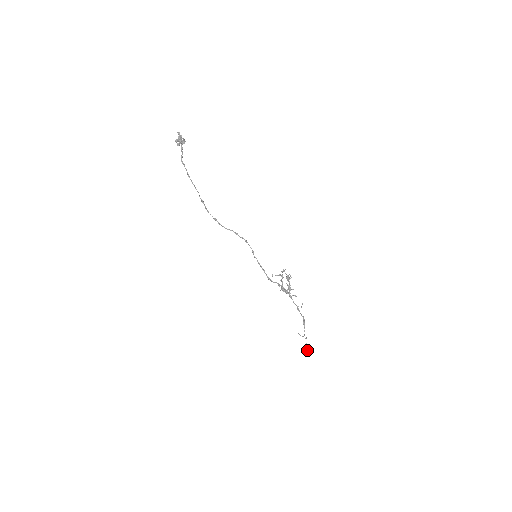
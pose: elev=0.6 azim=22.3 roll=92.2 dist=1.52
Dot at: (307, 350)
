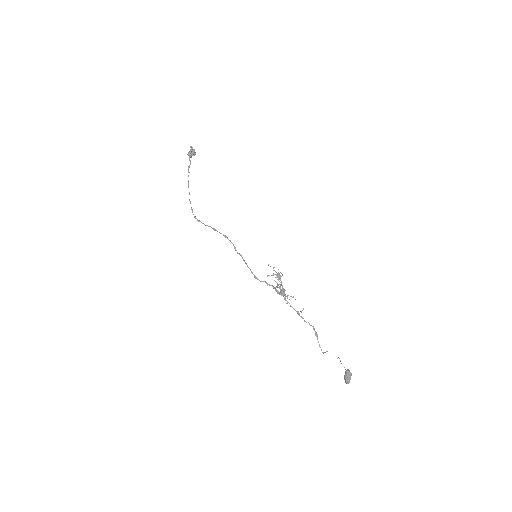
Dot at: (345, 375)
